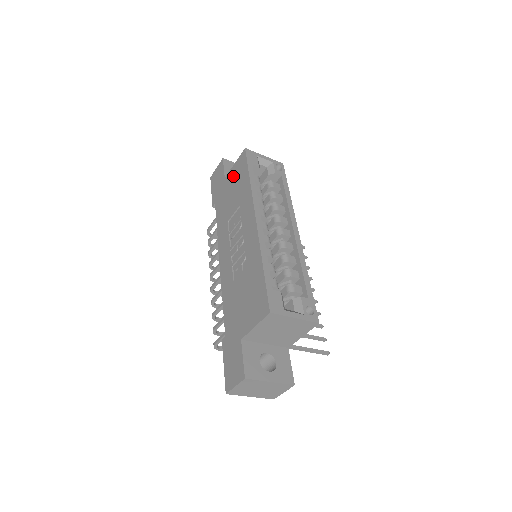
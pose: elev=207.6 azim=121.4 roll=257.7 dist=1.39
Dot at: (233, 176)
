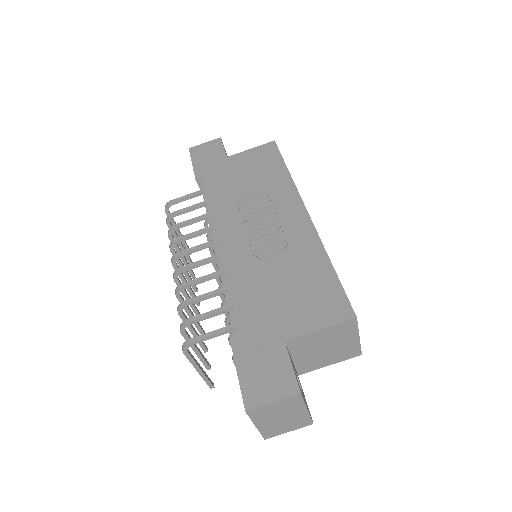
Dot at: (249, 159)
